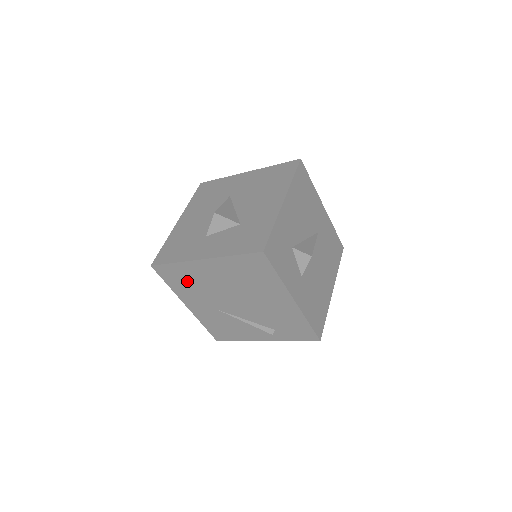
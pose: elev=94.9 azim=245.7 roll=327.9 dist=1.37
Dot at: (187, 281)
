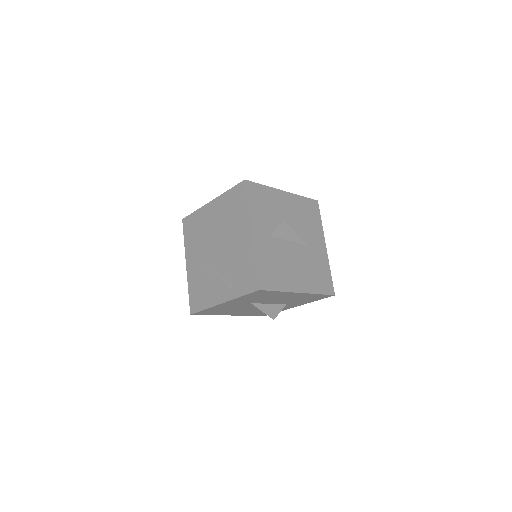
Dot at: (196, 231)
